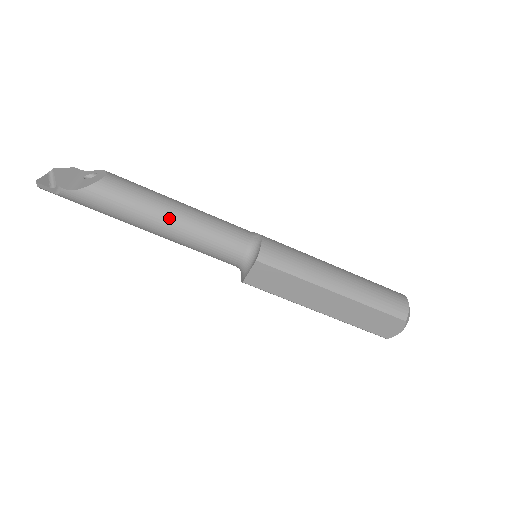
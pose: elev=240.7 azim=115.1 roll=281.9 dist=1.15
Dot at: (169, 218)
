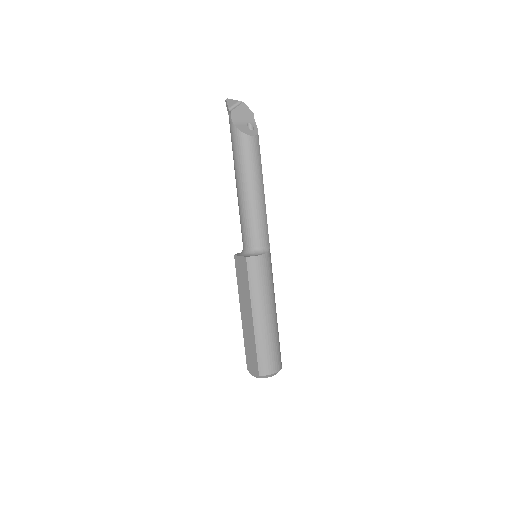
Dot at: (246, 189)
